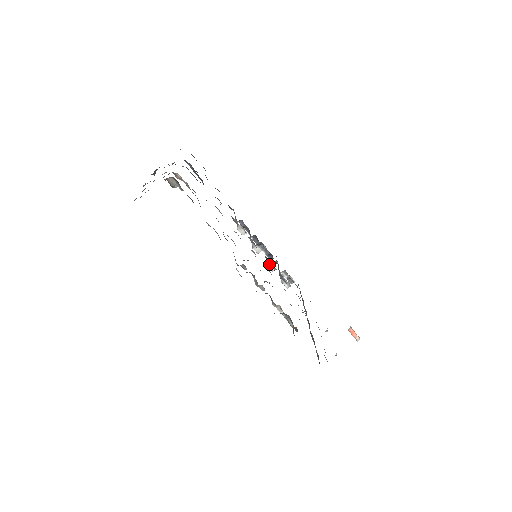
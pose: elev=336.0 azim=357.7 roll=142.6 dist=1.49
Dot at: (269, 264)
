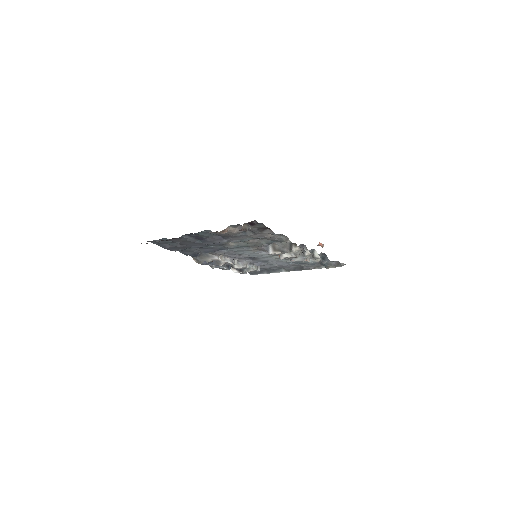
Dot at: (246, 264)
